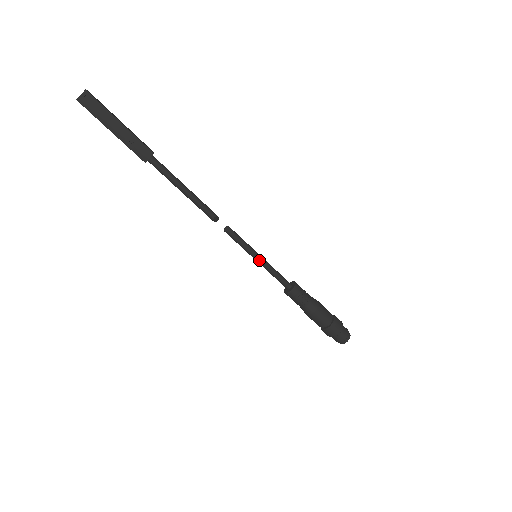
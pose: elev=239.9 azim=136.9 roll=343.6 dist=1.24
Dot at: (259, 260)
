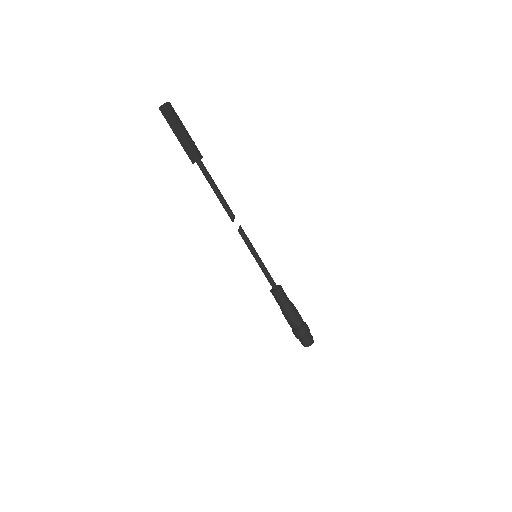
Dot at: (259, 258)
